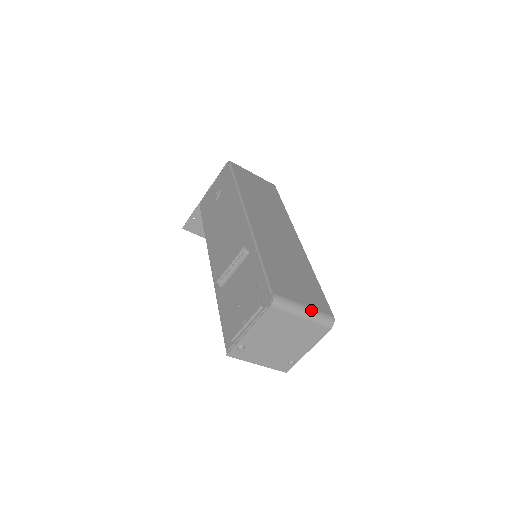
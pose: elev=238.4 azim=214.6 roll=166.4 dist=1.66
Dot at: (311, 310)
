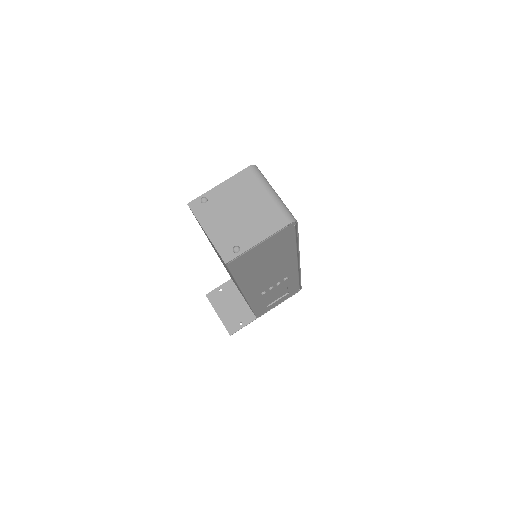
Dot at: (280, 198)
